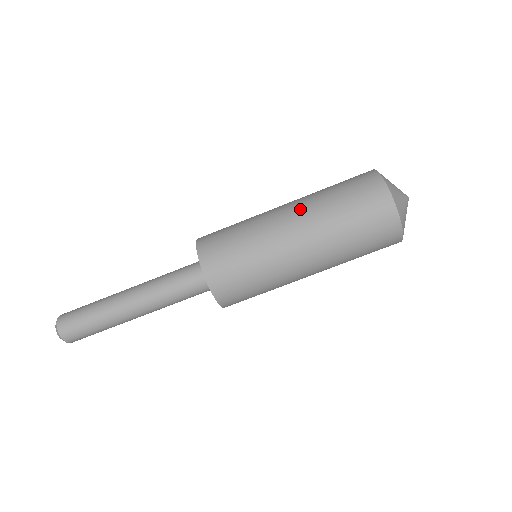
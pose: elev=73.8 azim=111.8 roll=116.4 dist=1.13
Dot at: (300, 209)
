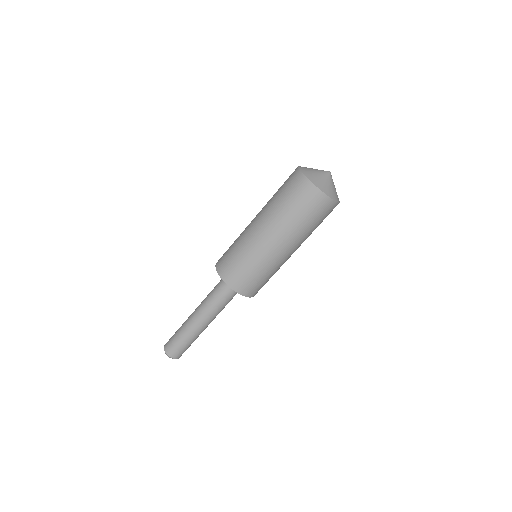
Dot at: (263, 218)
